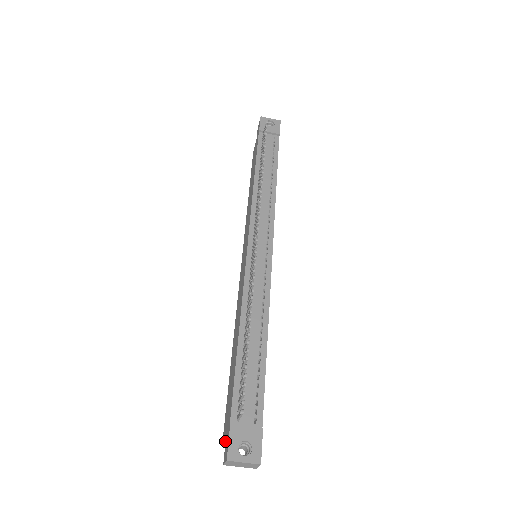
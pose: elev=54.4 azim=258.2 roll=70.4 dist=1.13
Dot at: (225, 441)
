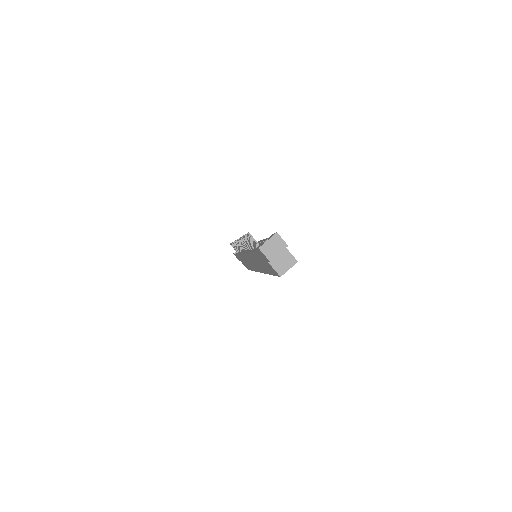
Dot at: (274, 268)
